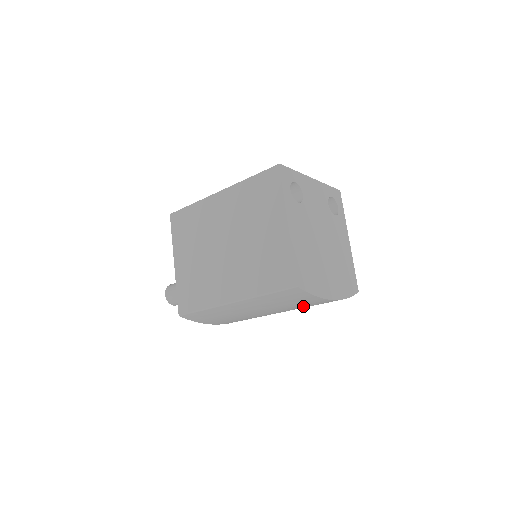
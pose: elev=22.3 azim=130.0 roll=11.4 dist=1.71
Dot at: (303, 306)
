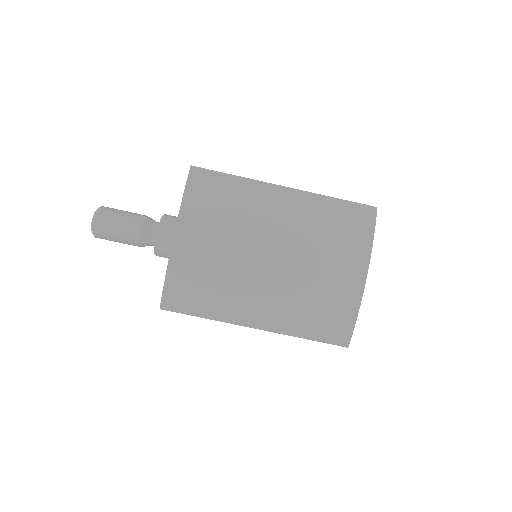
Dot at: (323, 269)
